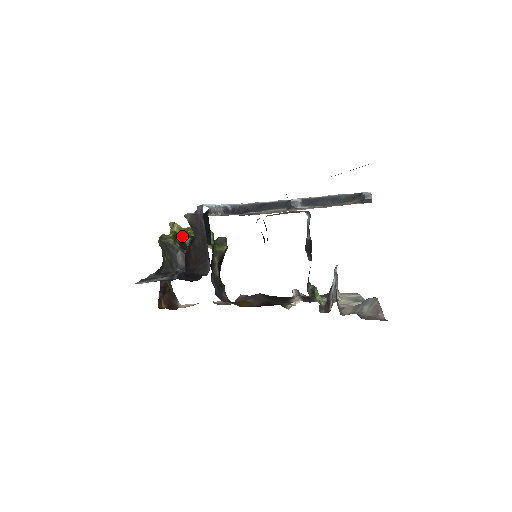
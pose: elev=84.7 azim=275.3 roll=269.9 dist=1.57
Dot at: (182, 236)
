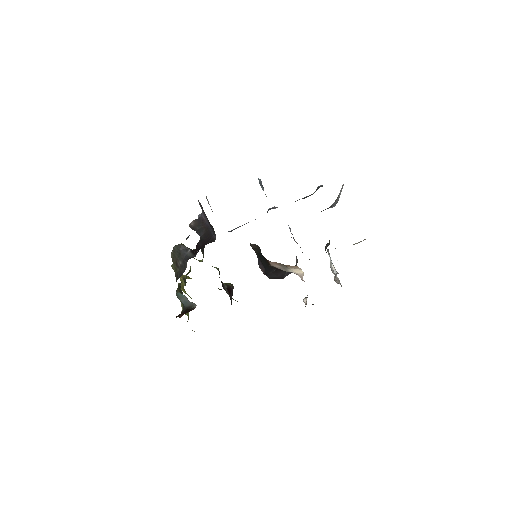
Dot at: occluded
